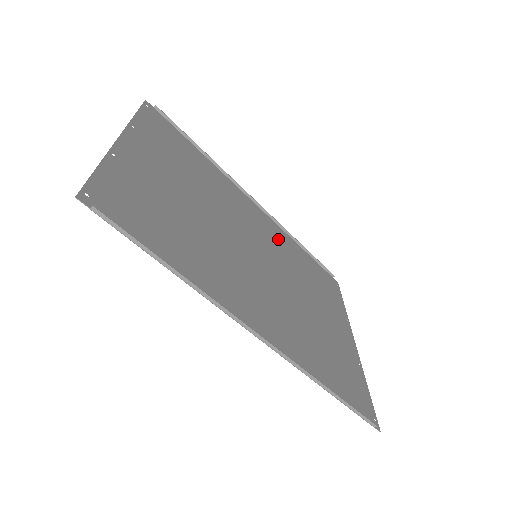
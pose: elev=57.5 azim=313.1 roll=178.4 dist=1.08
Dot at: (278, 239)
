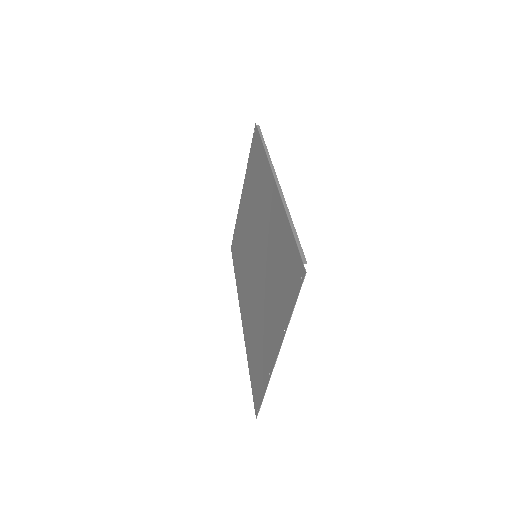
Dot at: (264, 188)
